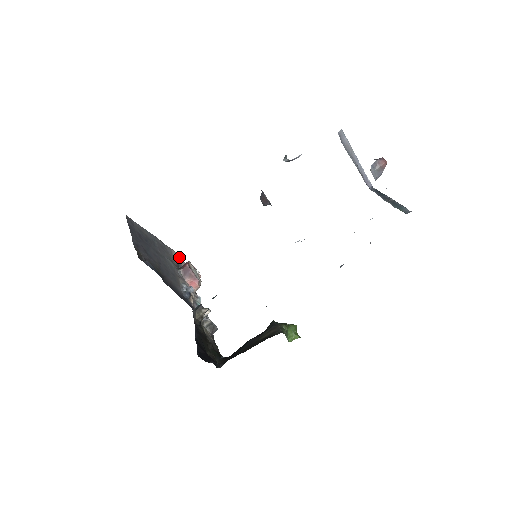
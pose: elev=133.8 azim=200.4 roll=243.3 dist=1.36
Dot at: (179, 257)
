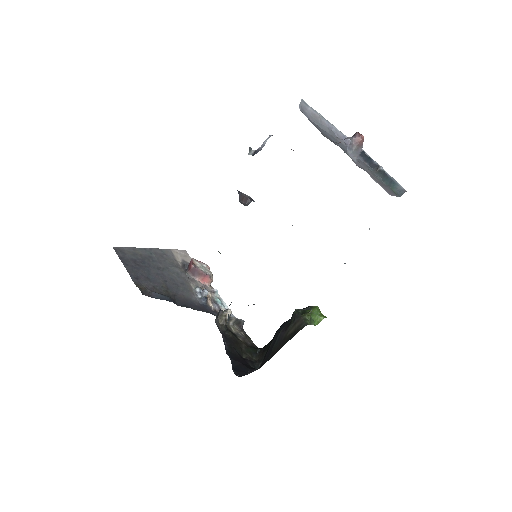
Dot at: (181, 253)
